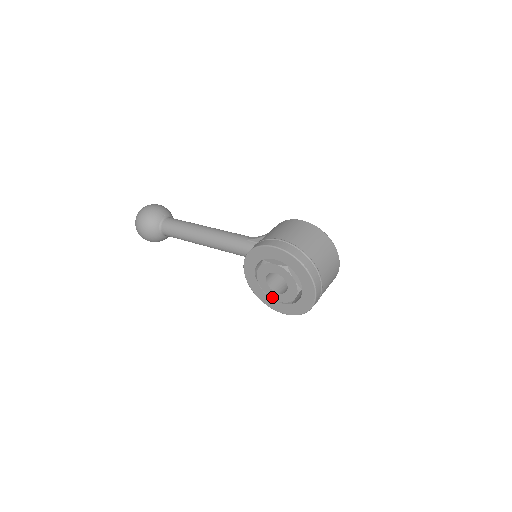
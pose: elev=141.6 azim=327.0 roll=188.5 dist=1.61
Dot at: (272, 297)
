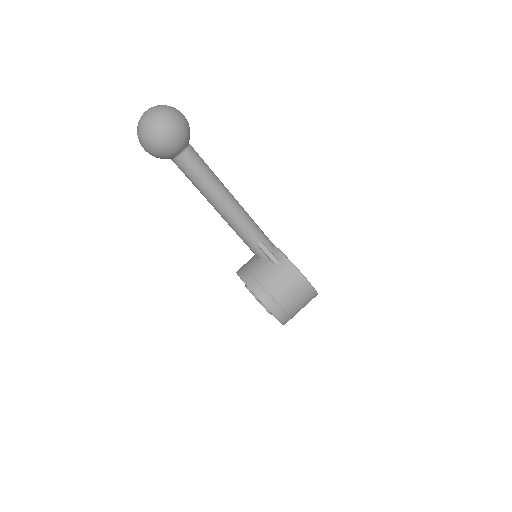
Dot at: occluded
